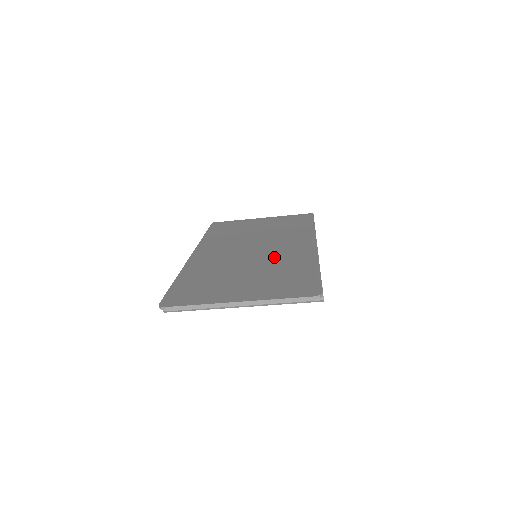
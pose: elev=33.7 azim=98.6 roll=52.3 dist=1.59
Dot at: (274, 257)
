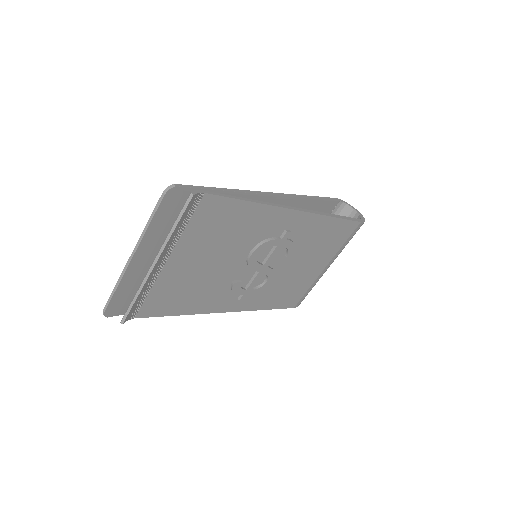
Dot at: occluded
